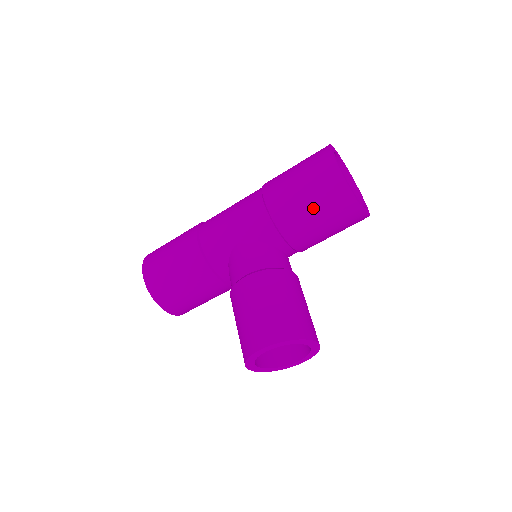
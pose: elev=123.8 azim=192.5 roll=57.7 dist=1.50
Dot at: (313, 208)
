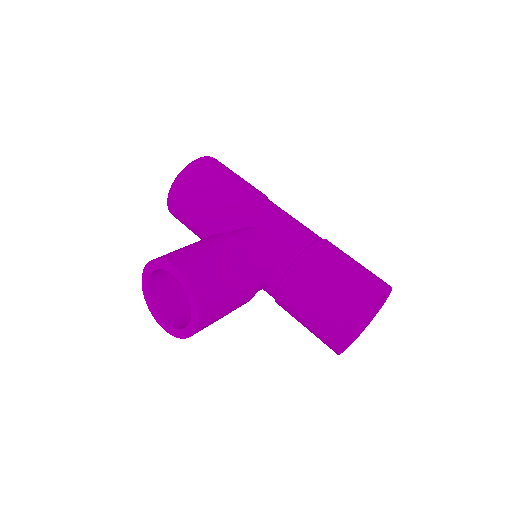
Dot at: (329, 287)
